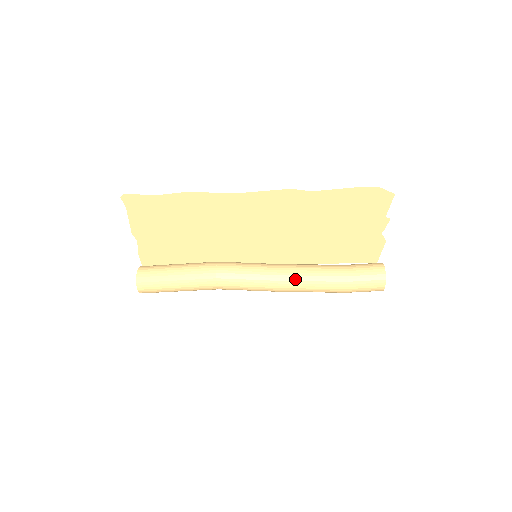
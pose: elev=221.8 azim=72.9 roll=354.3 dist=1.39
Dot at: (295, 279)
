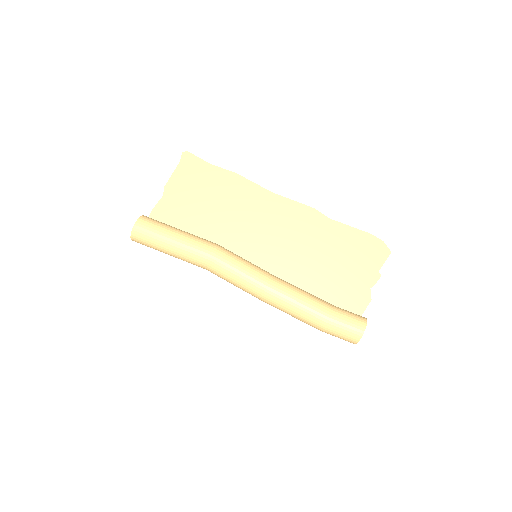
Dot at: (284, 285)
